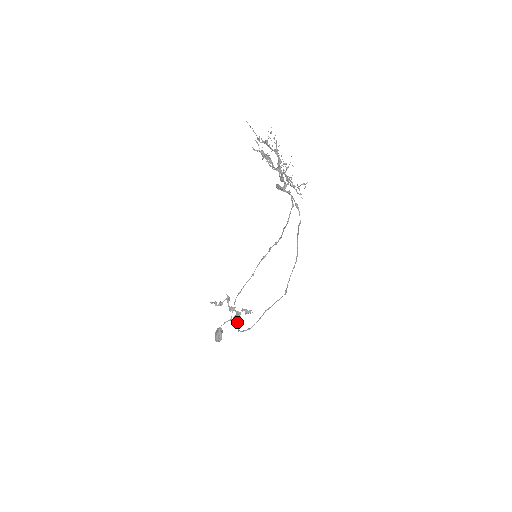
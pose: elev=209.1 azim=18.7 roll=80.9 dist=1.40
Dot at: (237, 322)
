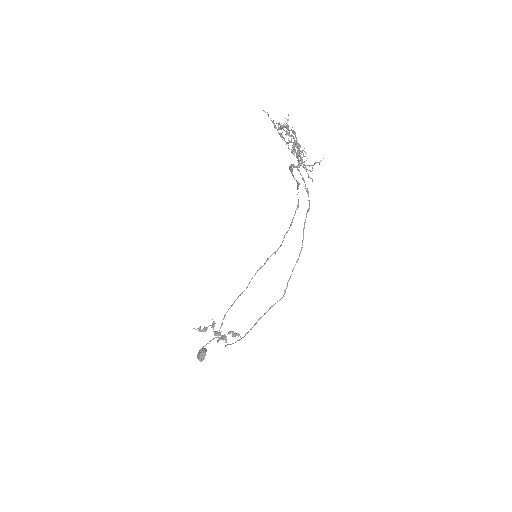
Dot at: occluded
